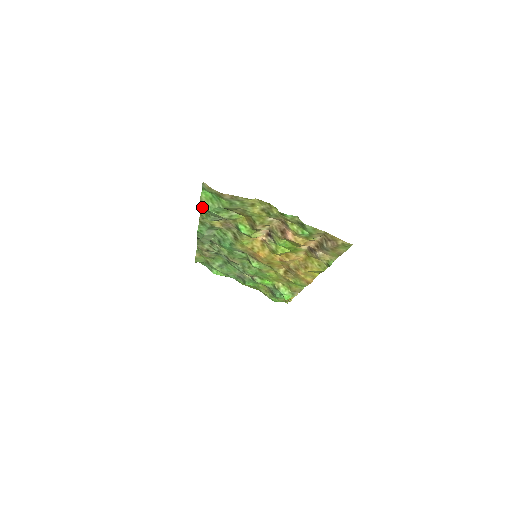
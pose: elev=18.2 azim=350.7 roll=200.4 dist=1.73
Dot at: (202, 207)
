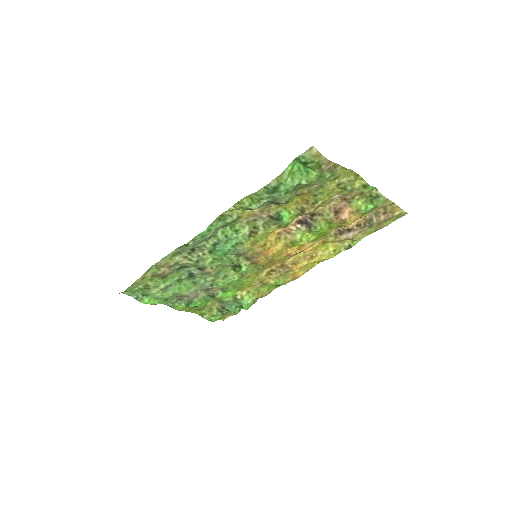
Dot at: (268, 187)
